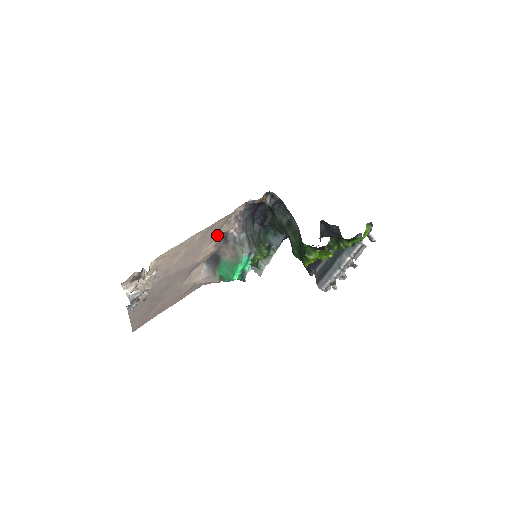
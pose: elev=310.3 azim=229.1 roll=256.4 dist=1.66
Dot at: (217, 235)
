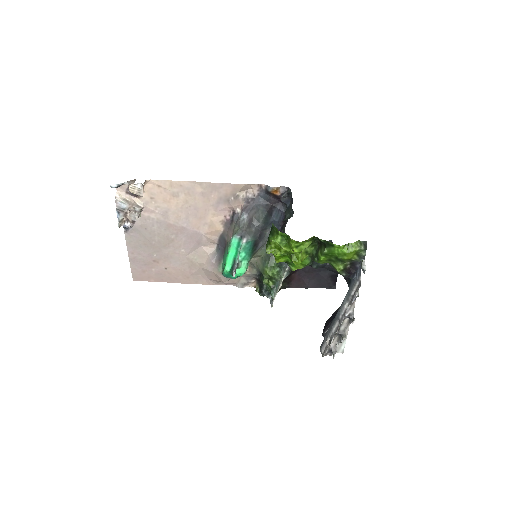
Dot at: (225, 209)
